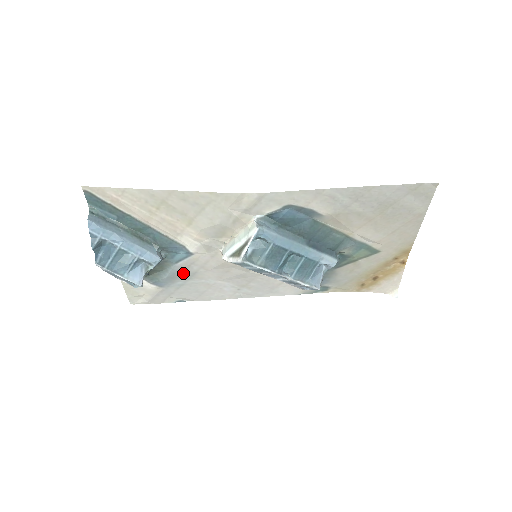
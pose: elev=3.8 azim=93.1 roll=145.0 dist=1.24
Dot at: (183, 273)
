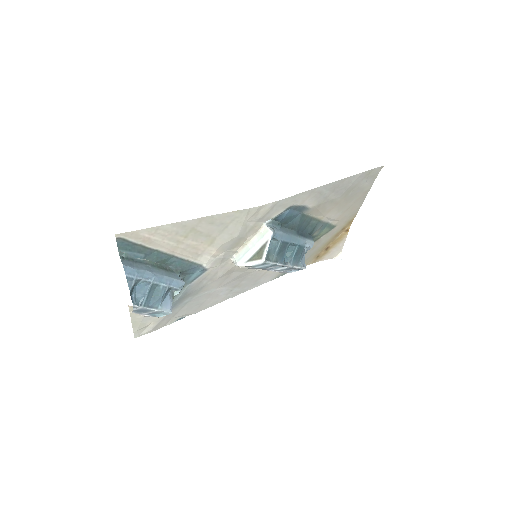
Dot at: (193, 290)
